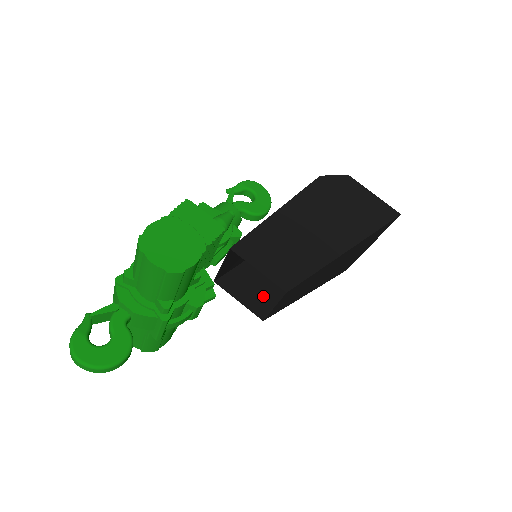
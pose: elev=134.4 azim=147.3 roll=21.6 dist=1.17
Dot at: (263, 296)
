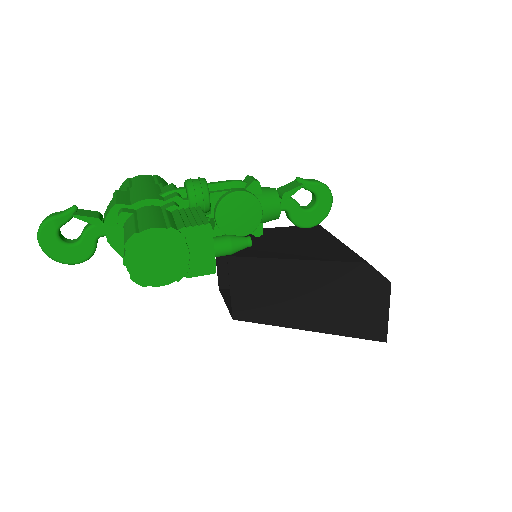
Dot at: occluded
